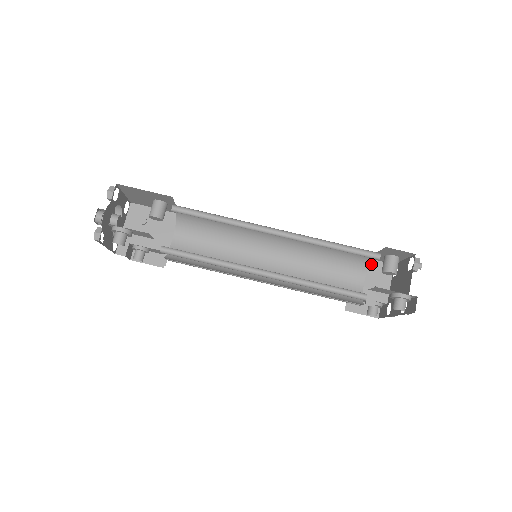
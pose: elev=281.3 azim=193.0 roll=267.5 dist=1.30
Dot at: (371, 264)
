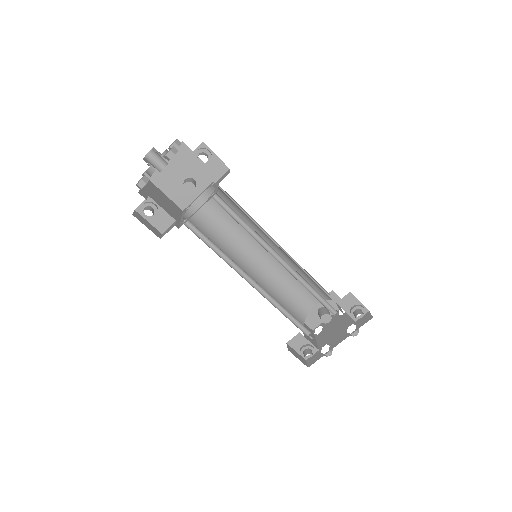
Dot at: occluded
